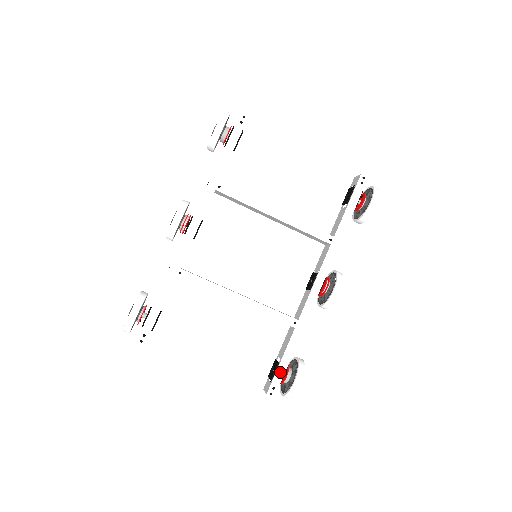
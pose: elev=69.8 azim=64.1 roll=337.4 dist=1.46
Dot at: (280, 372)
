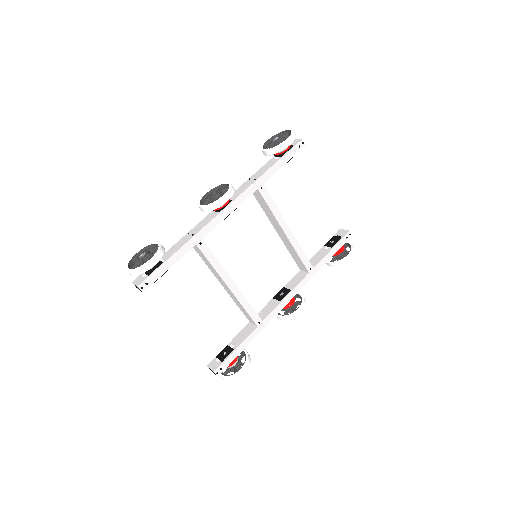
Dot at: (231, 357)
